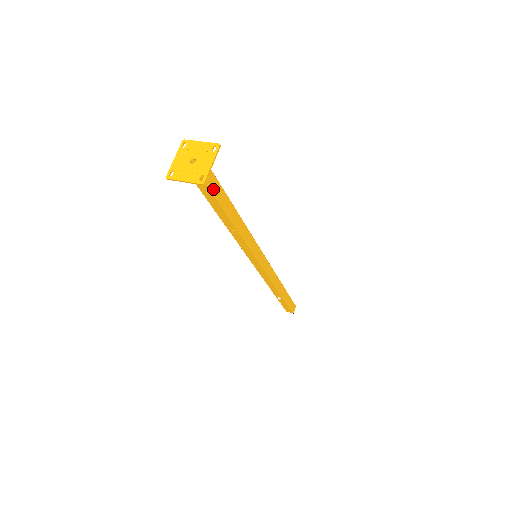
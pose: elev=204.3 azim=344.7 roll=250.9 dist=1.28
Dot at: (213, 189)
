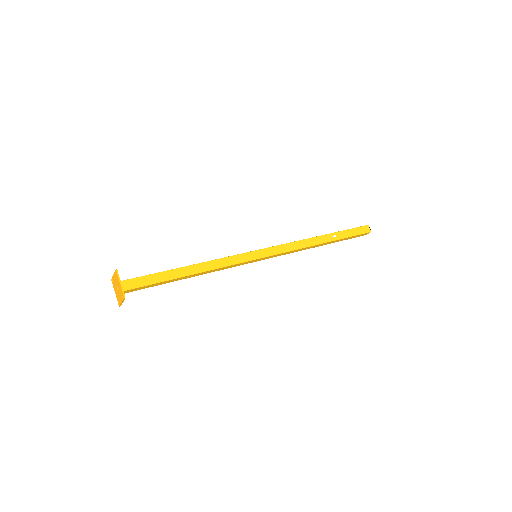
Dot at: (147, 287)
